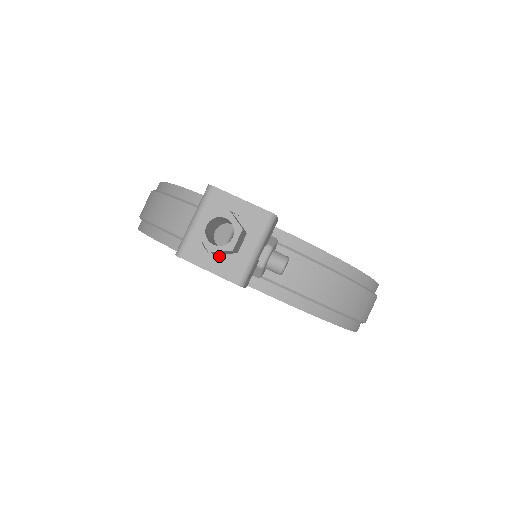
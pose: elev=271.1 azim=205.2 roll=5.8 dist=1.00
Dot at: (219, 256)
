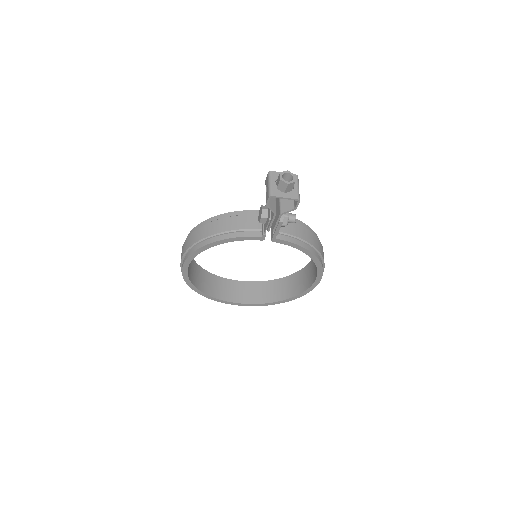
Dot at: (286, 193)
